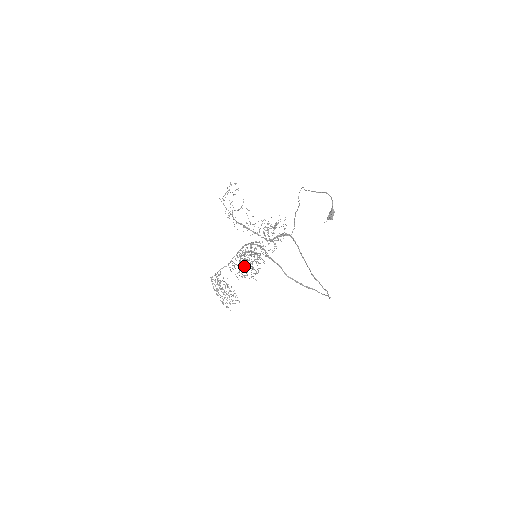
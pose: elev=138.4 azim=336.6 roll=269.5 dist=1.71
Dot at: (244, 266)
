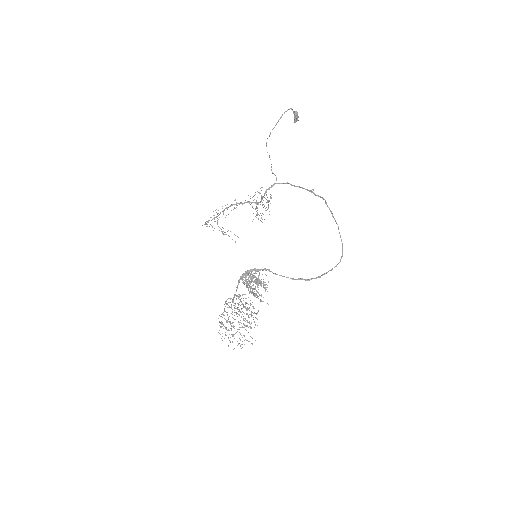
Dot at: (249, 286)
